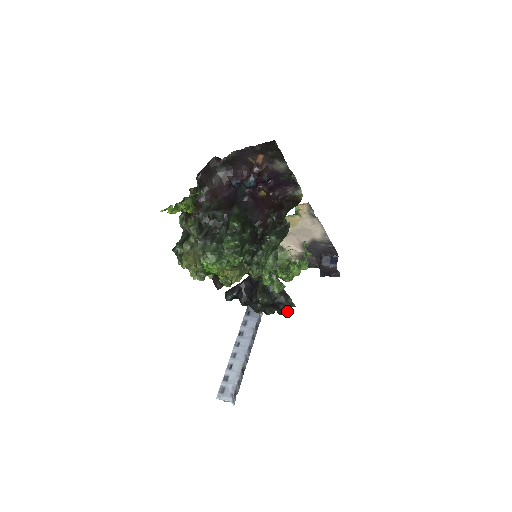
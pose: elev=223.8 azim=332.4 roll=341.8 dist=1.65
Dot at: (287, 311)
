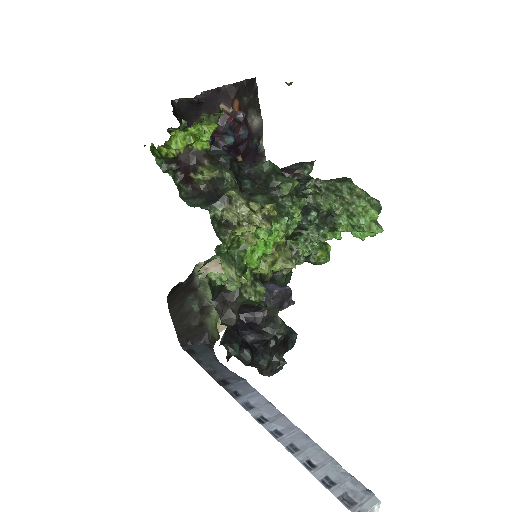
Dot at: (284, 359)
